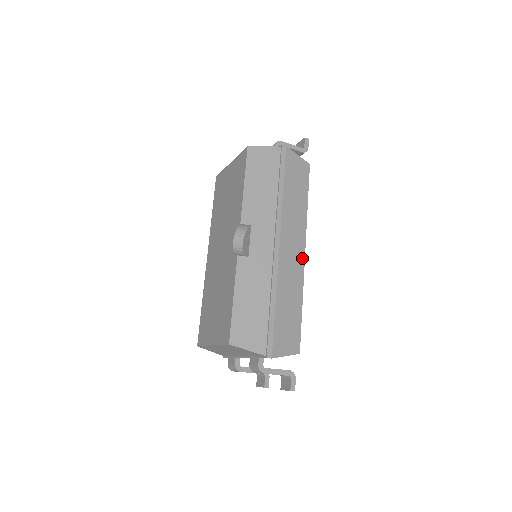
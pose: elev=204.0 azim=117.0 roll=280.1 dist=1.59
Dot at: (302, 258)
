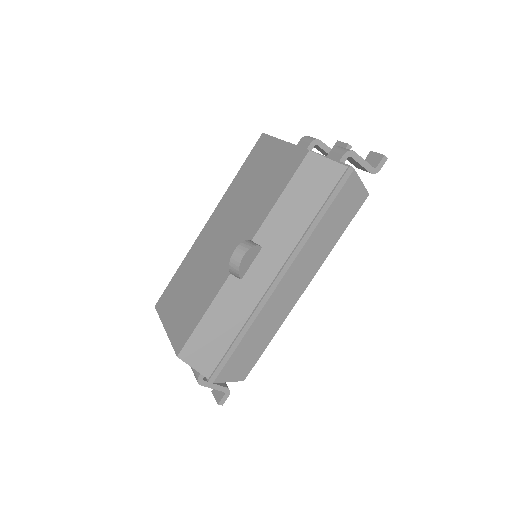
Dot at: (299, 295)
